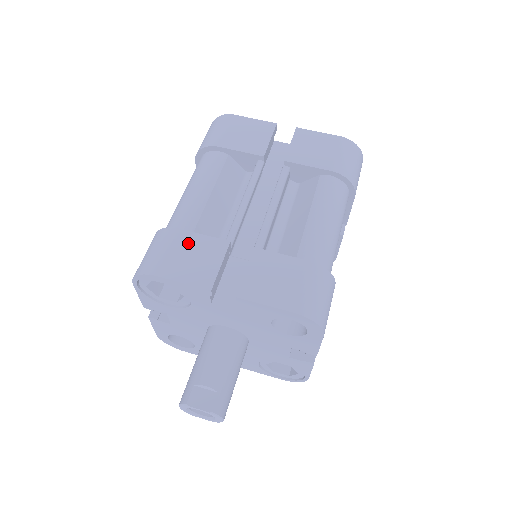
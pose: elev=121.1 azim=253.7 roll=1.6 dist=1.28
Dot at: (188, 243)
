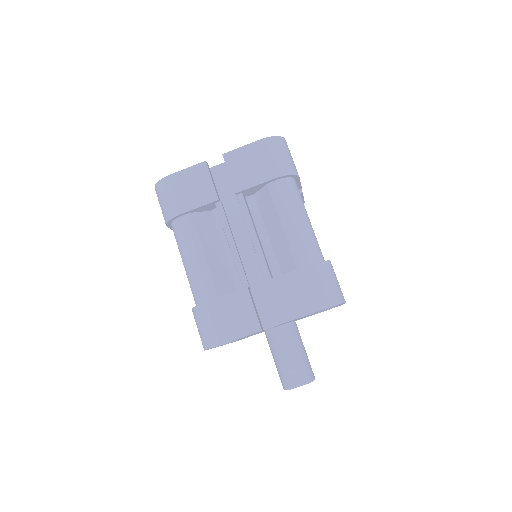
Dot at: (222, 308)
